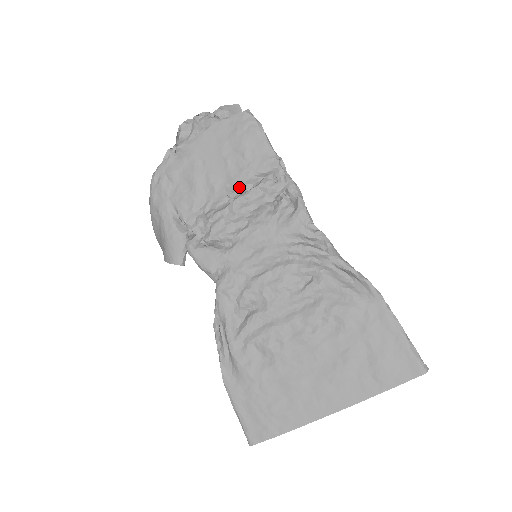
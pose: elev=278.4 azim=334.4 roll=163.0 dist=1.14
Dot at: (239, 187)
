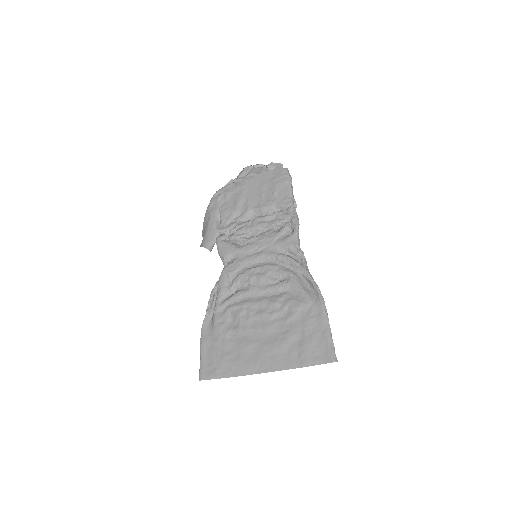
Dot at: (263, 211)
